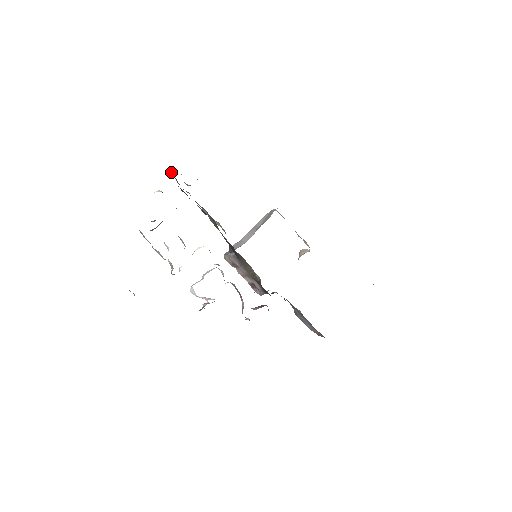
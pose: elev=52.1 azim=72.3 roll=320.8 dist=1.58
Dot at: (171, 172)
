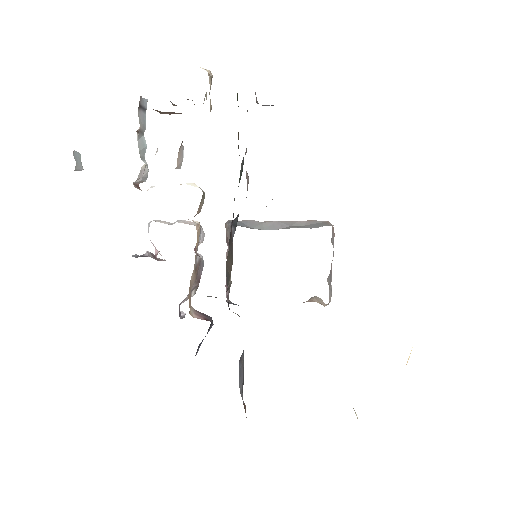
Dot at: occluded
